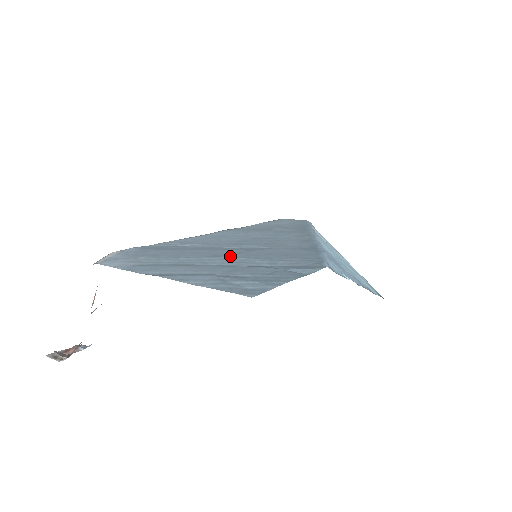
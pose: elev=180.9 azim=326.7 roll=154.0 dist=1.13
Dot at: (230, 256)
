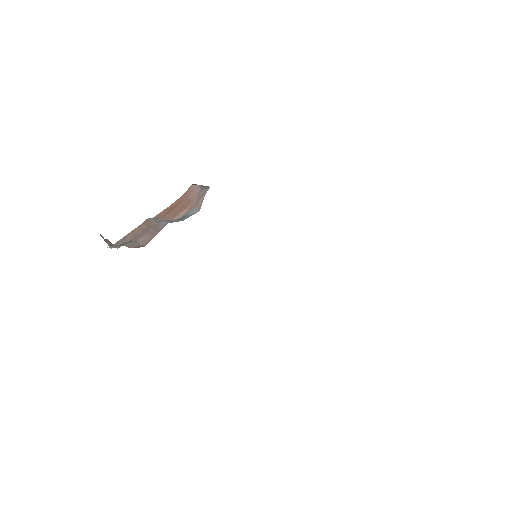
Dot at: occluded
